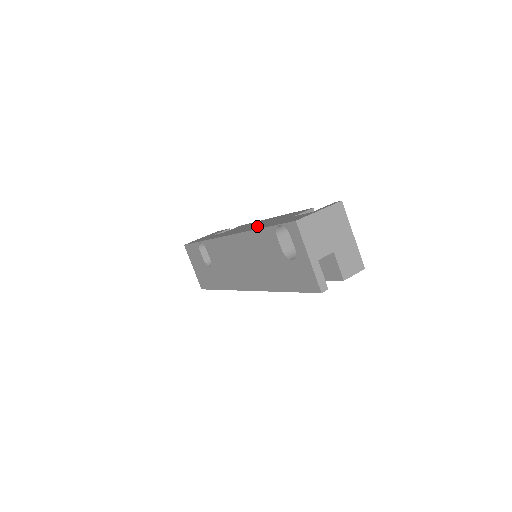
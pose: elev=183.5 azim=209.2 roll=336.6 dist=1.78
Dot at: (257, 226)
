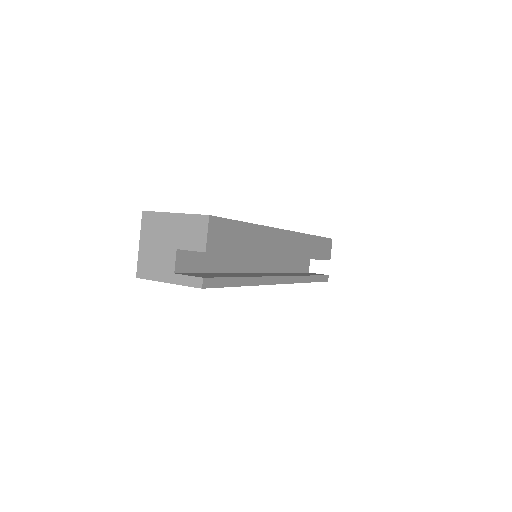
Dot at: occluded
